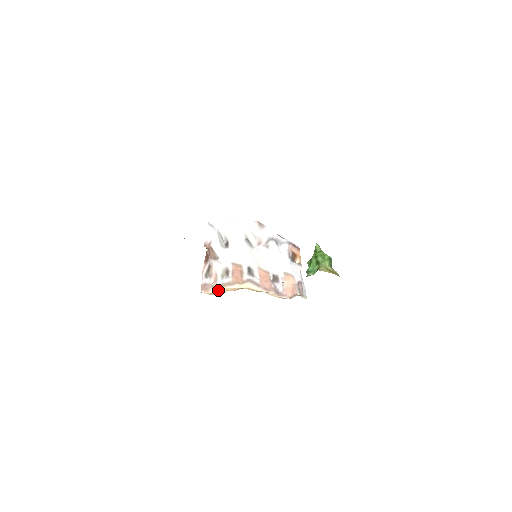
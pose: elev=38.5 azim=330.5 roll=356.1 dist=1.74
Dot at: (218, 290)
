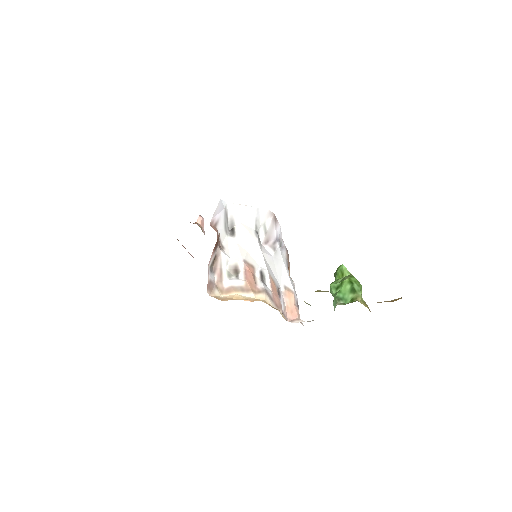
Dot at: (224, 294)
